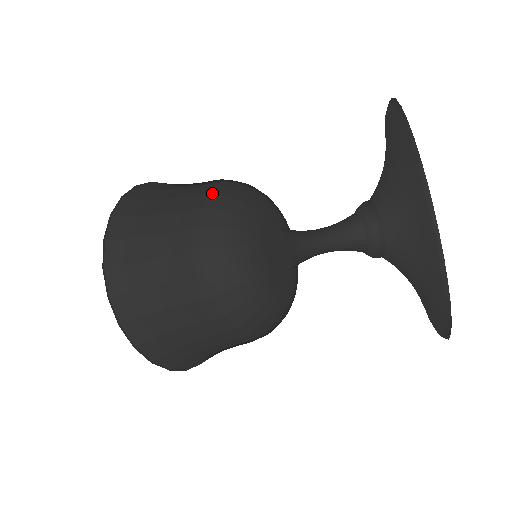
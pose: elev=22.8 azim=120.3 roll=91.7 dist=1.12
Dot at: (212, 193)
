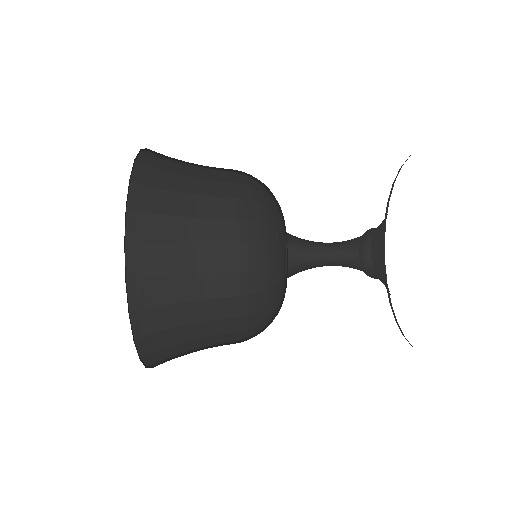
Dot at: (251, 313)
